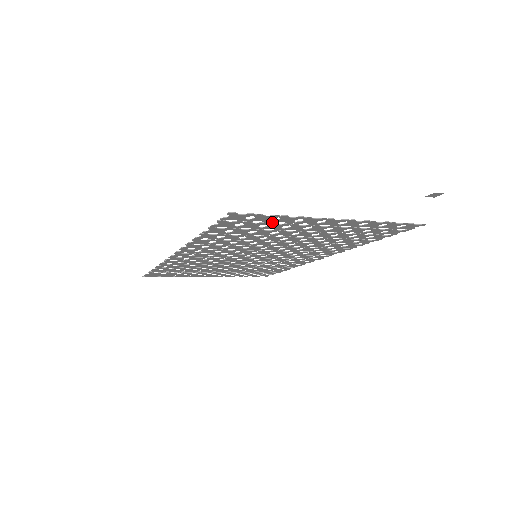
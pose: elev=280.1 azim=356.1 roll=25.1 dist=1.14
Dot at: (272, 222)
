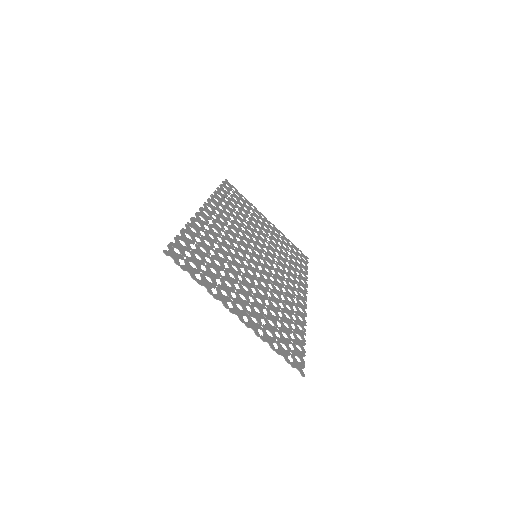
Dot at: (202, 274)
